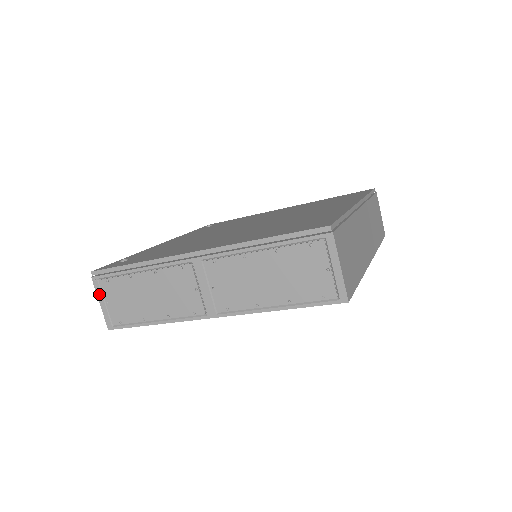
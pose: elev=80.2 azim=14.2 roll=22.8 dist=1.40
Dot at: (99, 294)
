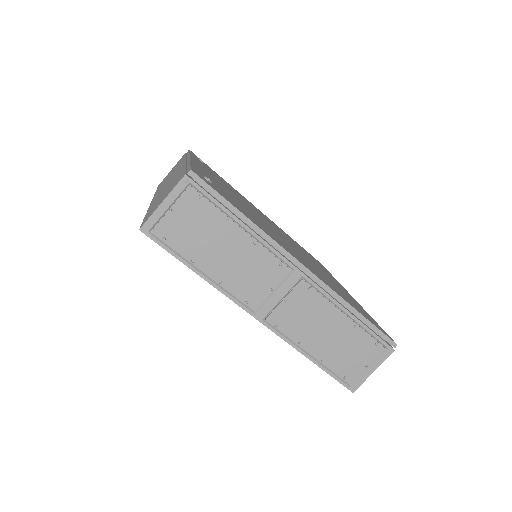
Dot at: (174, 195)
